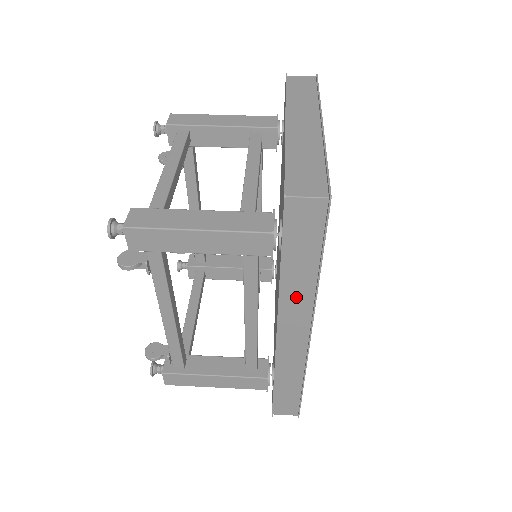
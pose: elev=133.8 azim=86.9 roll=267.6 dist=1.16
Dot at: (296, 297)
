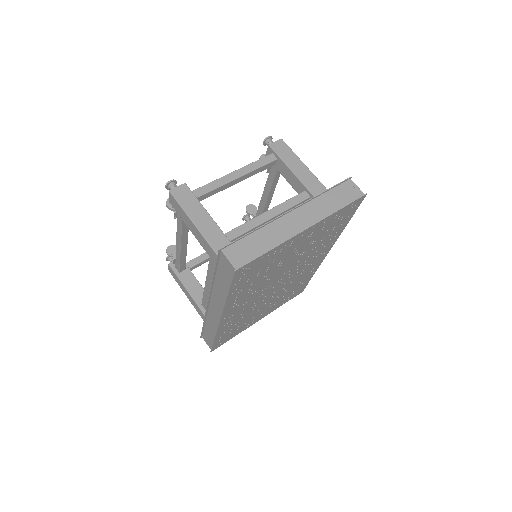
Dot at: (219, 296)
